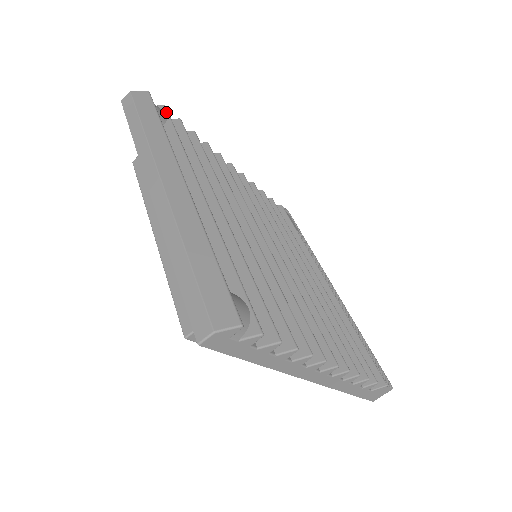
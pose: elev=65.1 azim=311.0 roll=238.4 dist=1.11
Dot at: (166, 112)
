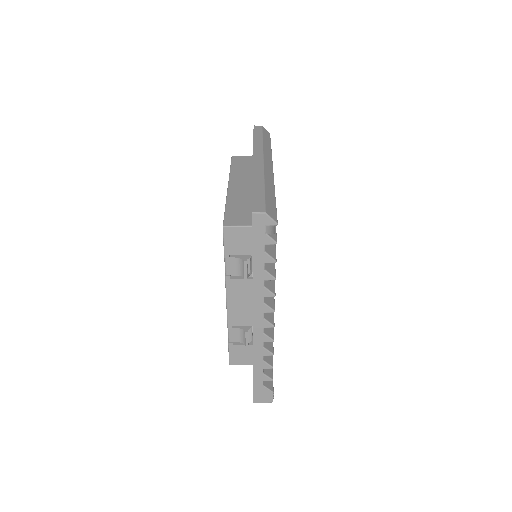
Dot at: occluded
